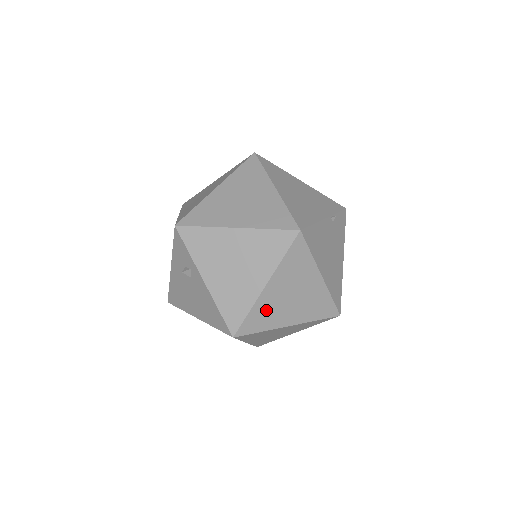
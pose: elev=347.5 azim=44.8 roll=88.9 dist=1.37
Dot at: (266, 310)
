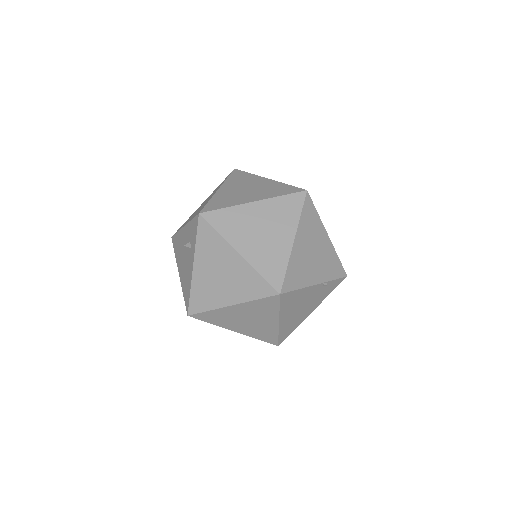
Dot at: (222, 316)
